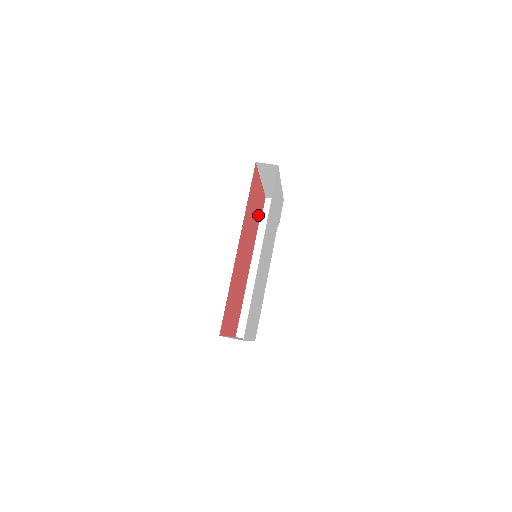
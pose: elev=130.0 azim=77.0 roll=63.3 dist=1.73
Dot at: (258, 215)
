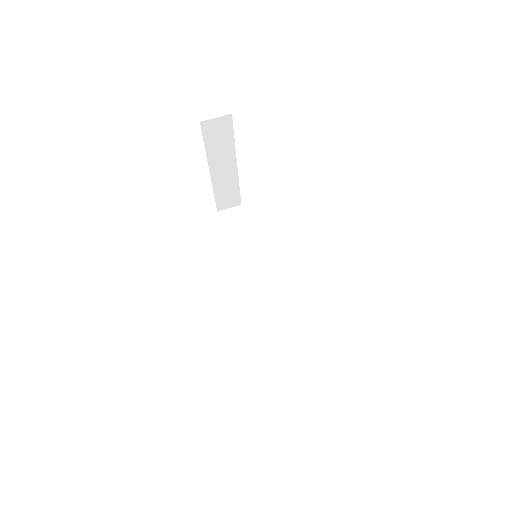
Dot at: occluded
